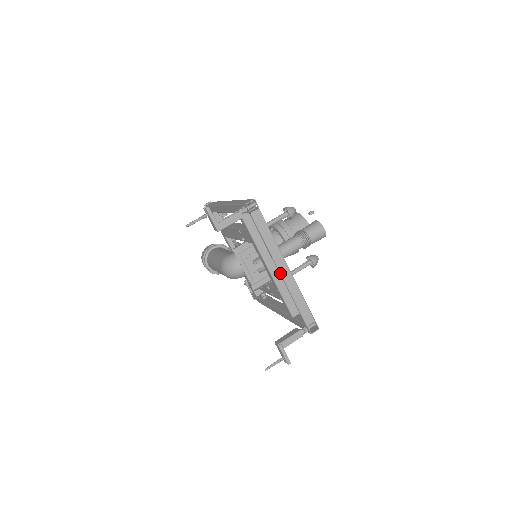
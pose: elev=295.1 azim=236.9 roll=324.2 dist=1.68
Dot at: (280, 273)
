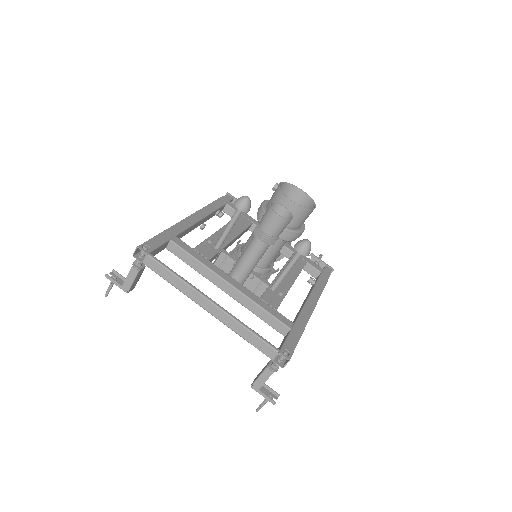
Dot at: (208, 312)
